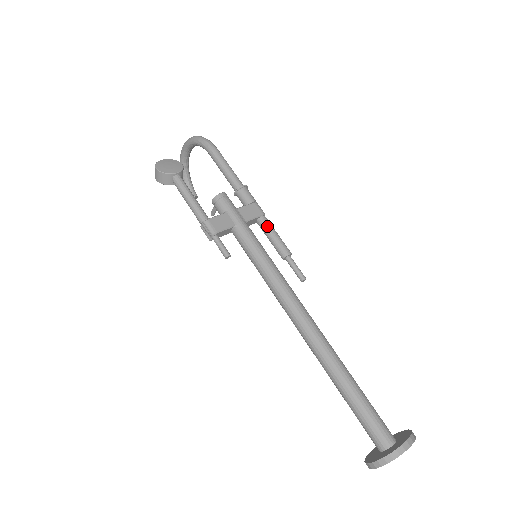
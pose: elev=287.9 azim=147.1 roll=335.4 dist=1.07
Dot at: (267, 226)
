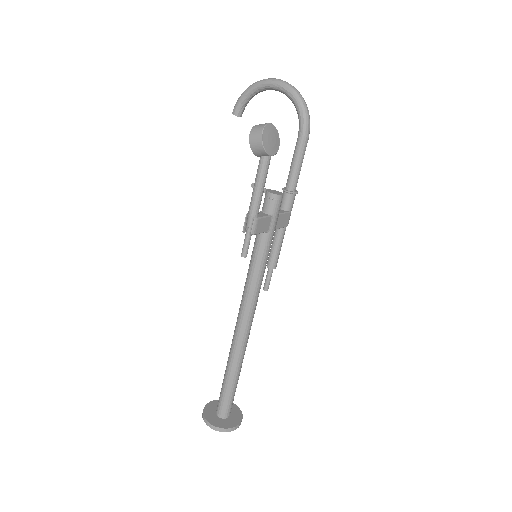
Dot at: (282, 238)
